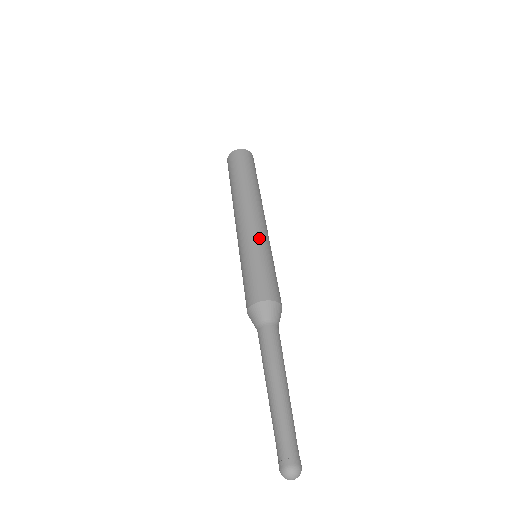
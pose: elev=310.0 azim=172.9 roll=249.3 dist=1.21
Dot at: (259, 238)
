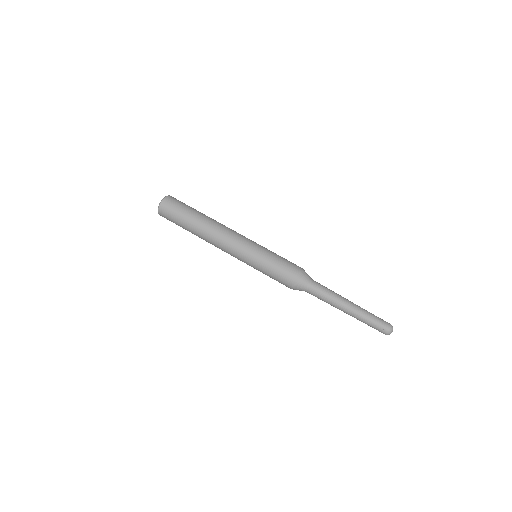
Dot at: (256, 243)
